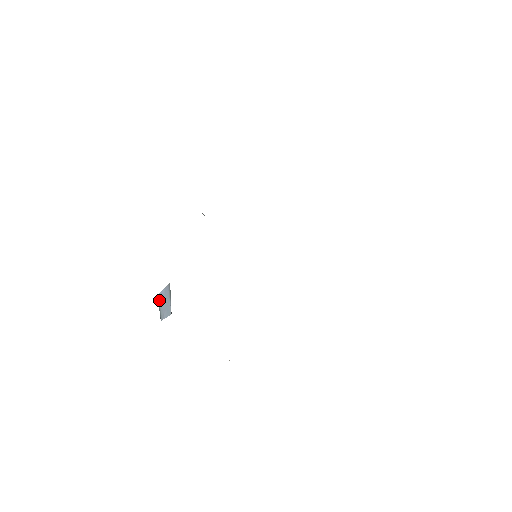
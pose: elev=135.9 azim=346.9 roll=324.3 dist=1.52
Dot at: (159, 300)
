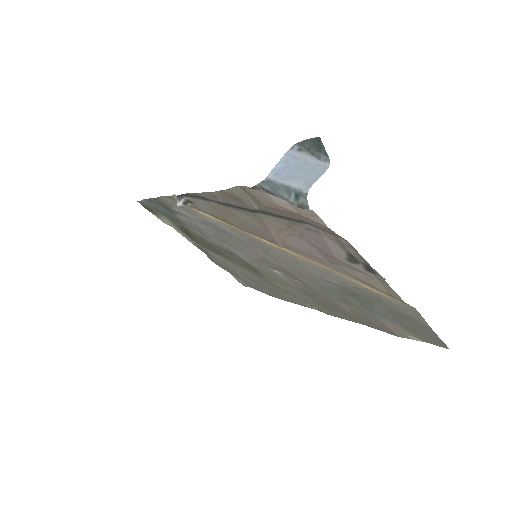
Dot at: (276, 180)
